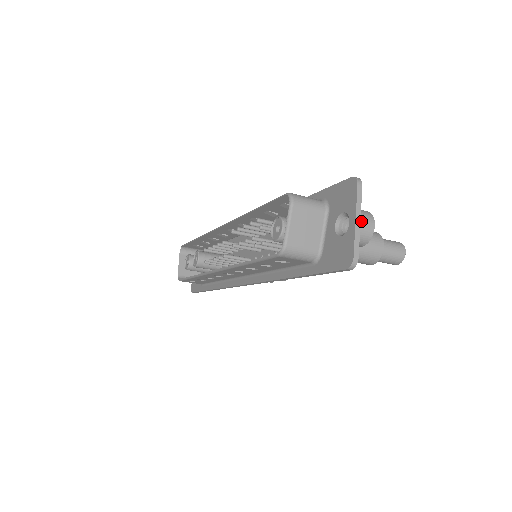
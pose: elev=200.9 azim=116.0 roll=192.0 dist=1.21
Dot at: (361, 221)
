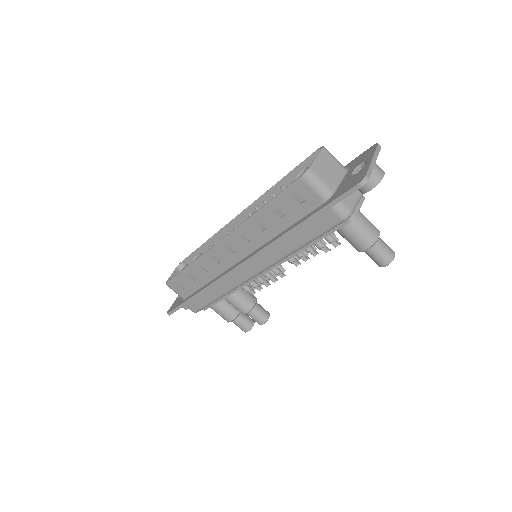
Dot at: (375, 165)
